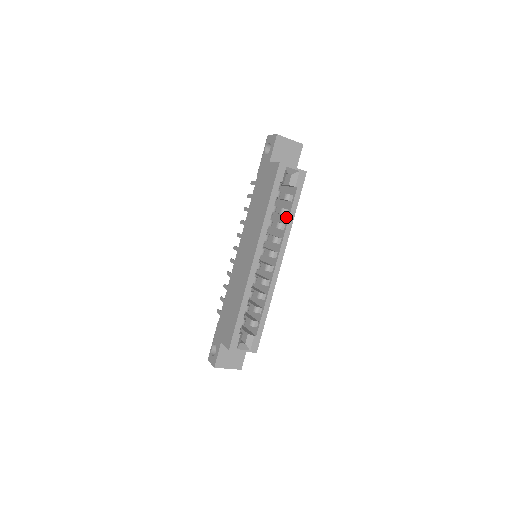
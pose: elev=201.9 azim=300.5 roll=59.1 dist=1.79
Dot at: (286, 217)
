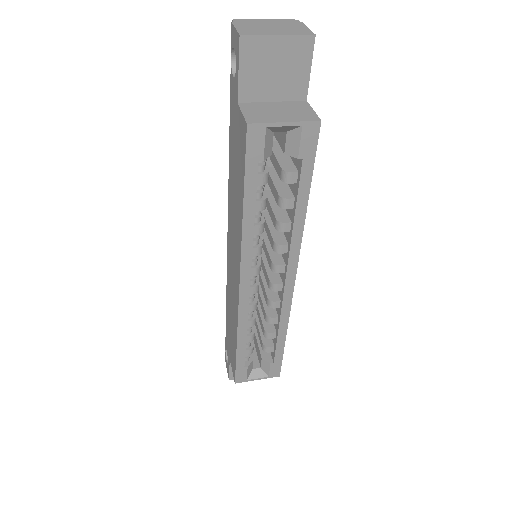
Dot at: (291, 209)
